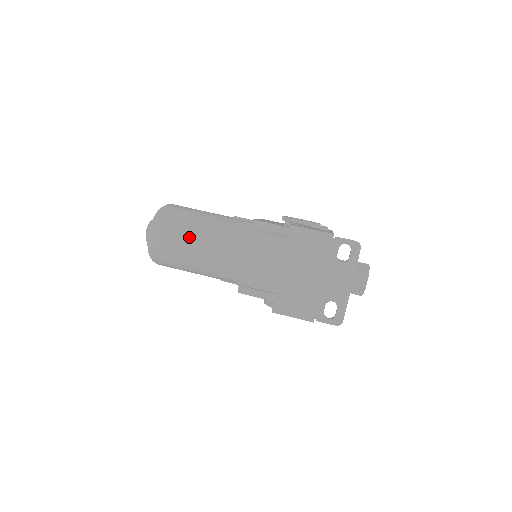
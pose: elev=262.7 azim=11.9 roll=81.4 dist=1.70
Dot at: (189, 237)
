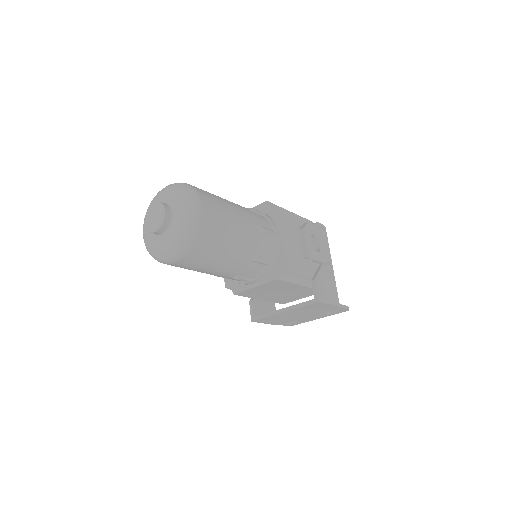
Dot at: (214, 267)
